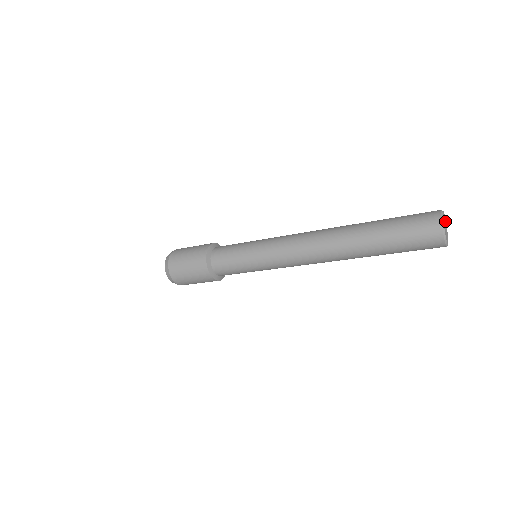
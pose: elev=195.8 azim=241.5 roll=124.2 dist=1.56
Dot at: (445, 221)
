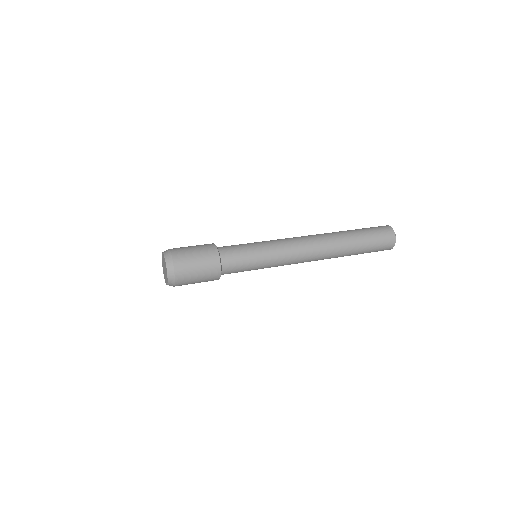
Dot at: occluded
